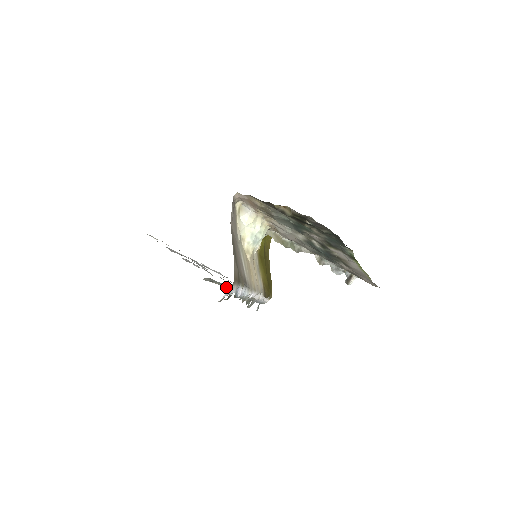
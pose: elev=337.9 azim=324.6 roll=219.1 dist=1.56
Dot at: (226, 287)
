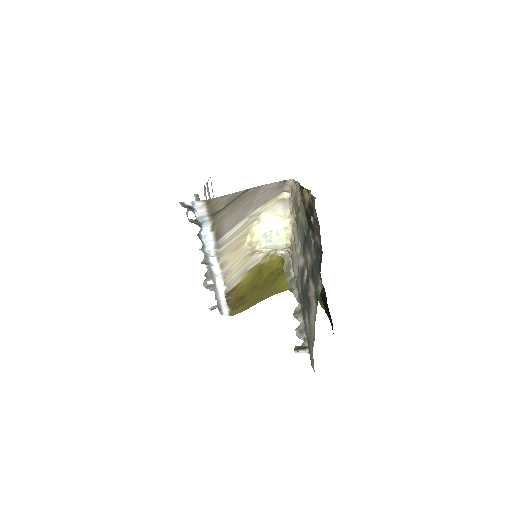
Dot at: occluded
